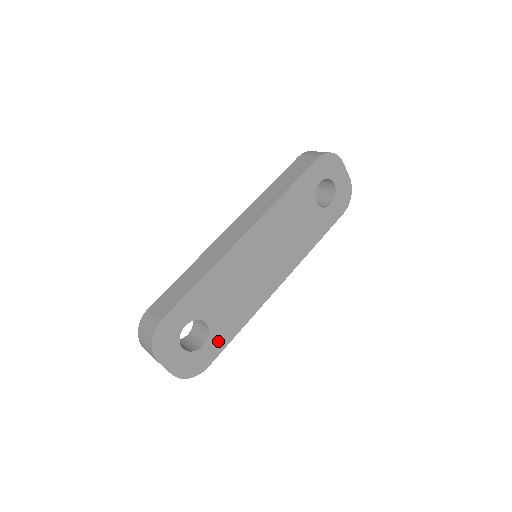
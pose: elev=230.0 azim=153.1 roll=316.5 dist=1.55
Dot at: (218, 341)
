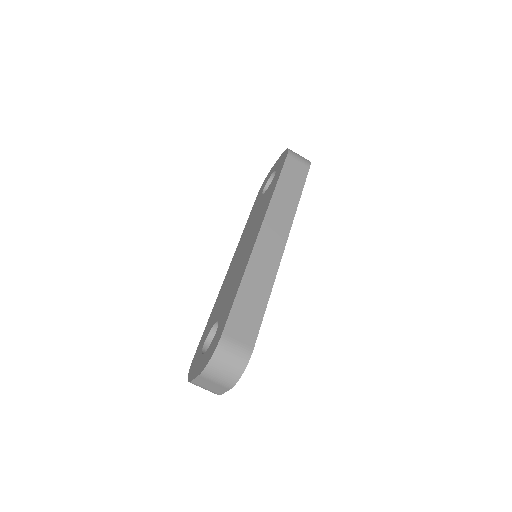
Dot at: occluded
